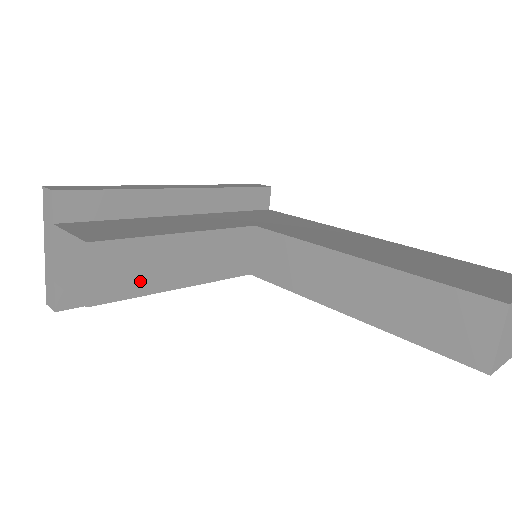
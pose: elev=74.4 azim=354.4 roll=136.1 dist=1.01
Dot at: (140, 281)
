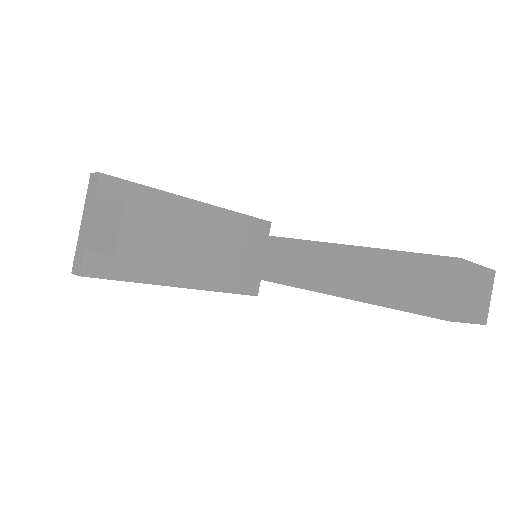
Dot at: (159, 249)
